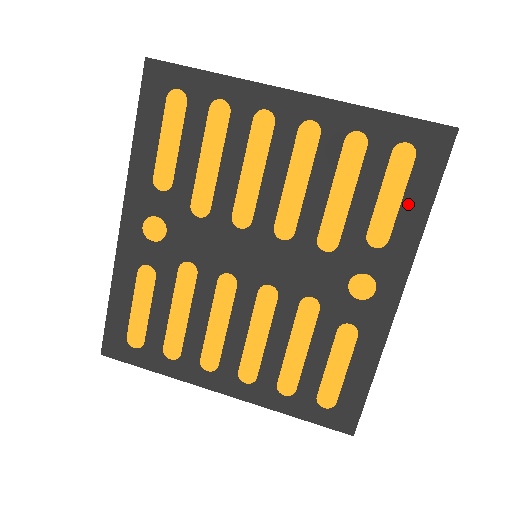
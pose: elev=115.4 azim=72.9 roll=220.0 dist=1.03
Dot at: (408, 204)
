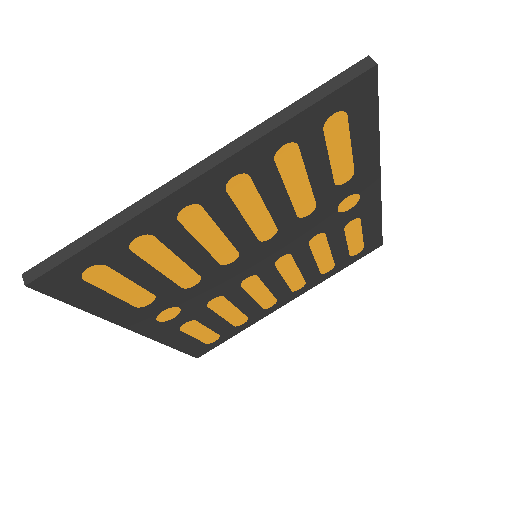
Dot at: (358, 143)
